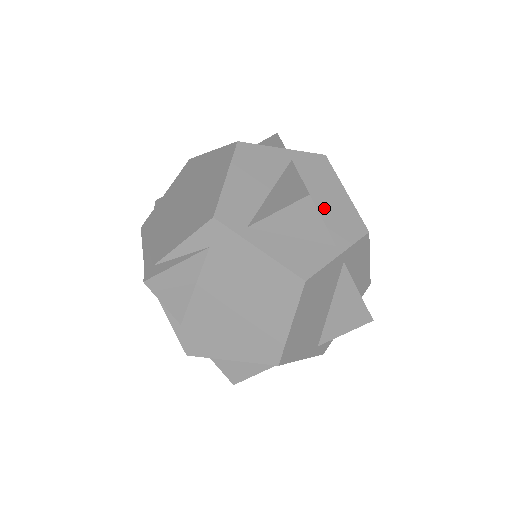
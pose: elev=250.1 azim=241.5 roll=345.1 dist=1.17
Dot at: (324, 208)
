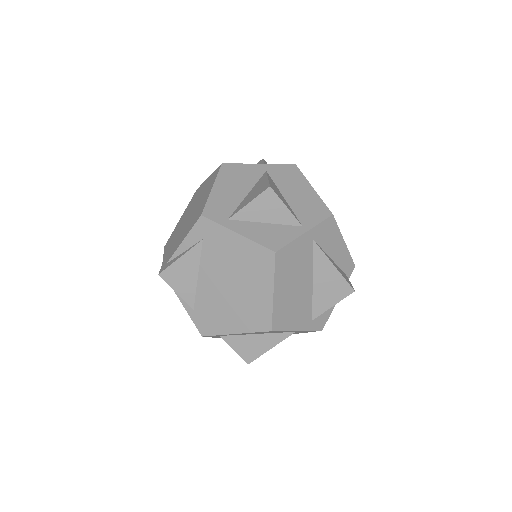
Dot at: (293, 201)
